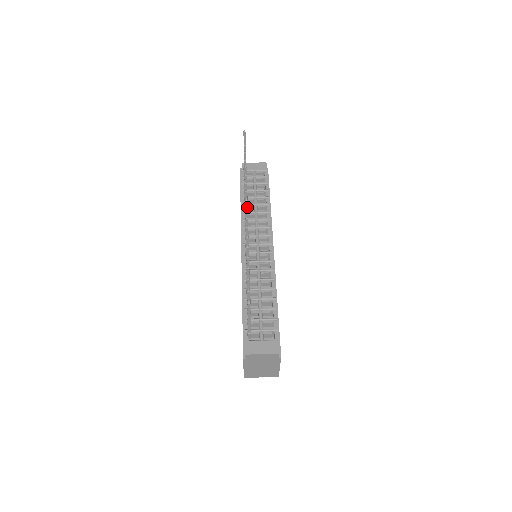
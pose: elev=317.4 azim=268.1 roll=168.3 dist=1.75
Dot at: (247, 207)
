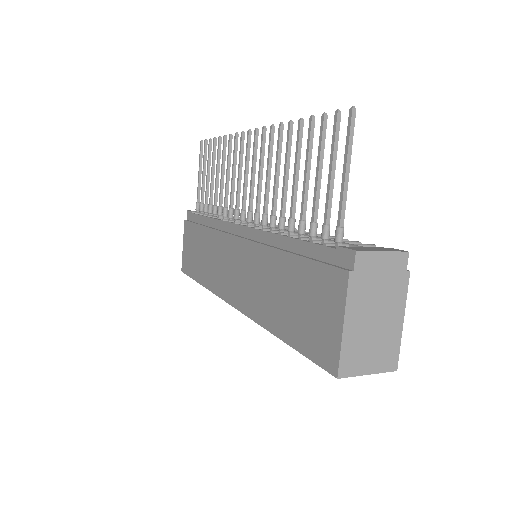
Dot at: (250, 145)
